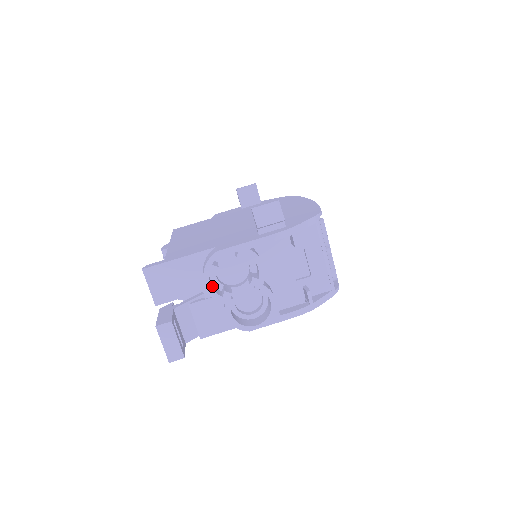
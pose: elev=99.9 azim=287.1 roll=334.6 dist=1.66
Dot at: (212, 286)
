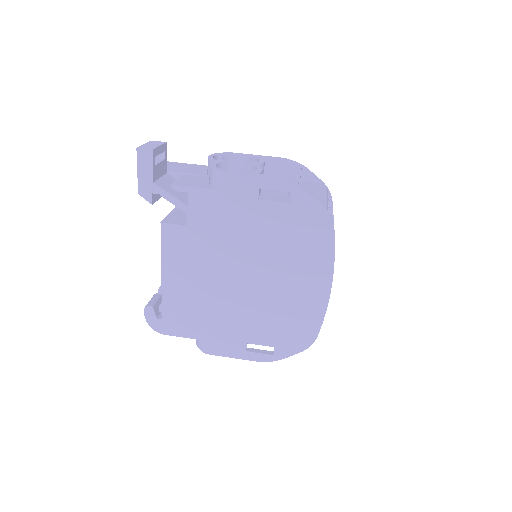
Dot at: occluded
